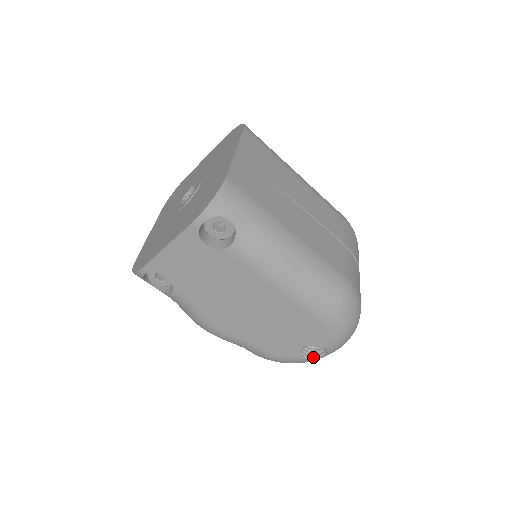
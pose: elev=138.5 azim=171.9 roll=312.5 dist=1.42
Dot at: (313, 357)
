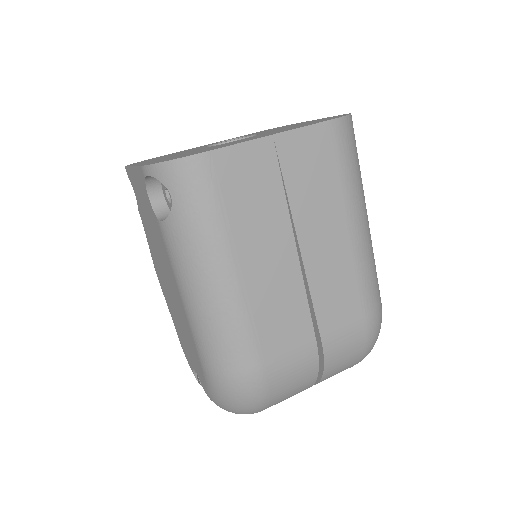
Dot at: occluded
